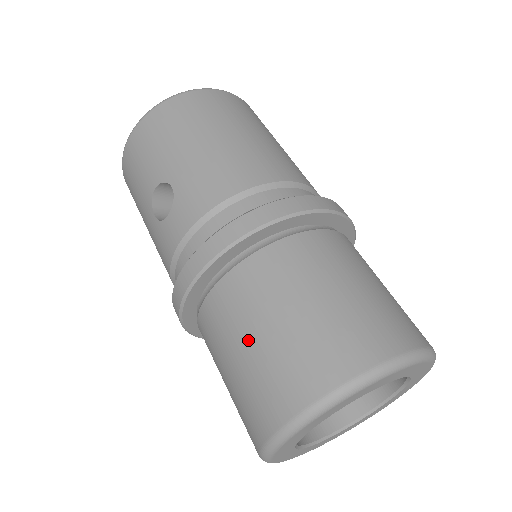
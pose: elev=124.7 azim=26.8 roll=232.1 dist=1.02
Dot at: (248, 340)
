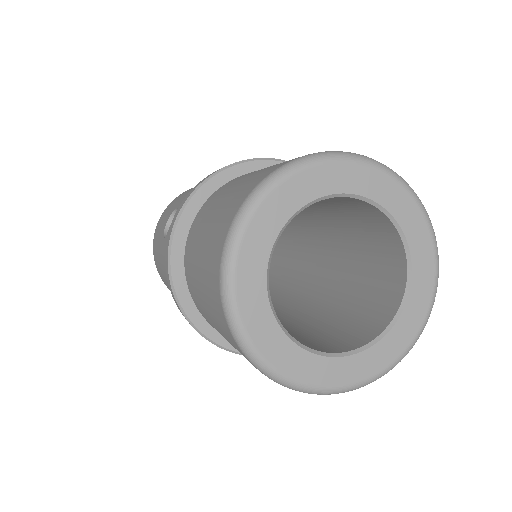
Dot at: (212, 213)
